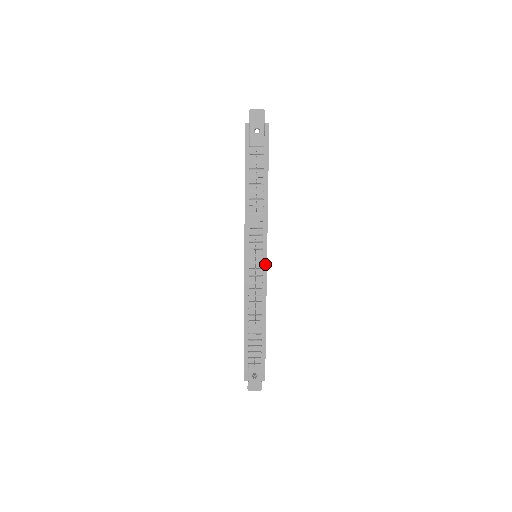
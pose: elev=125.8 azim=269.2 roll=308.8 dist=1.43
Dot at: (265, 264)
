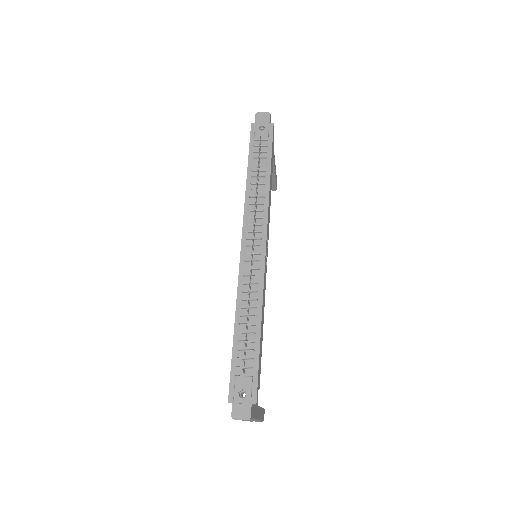
Dot at: (264, 248)
